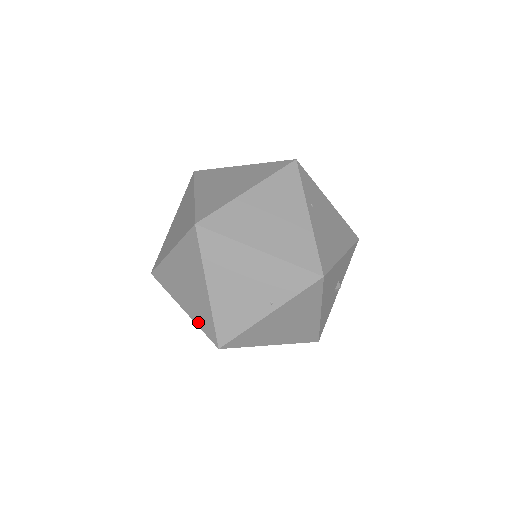
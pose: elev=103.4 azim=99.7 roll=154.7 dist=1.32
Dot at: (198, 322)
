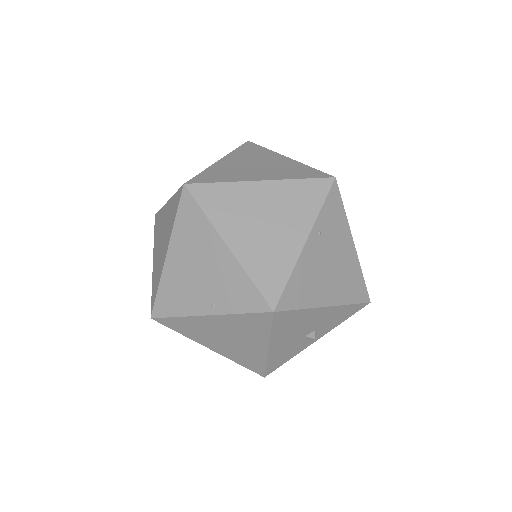
Dot at: (153, 282)
